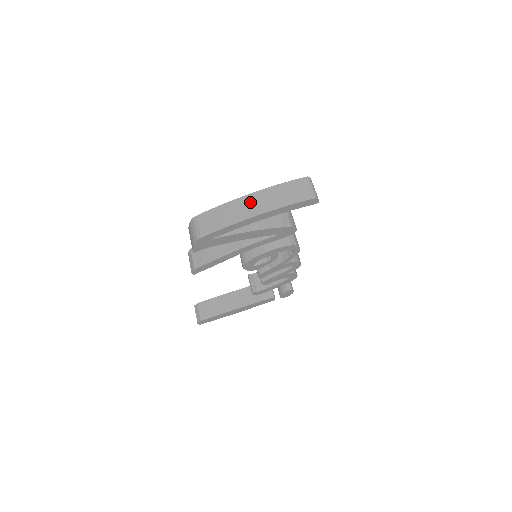
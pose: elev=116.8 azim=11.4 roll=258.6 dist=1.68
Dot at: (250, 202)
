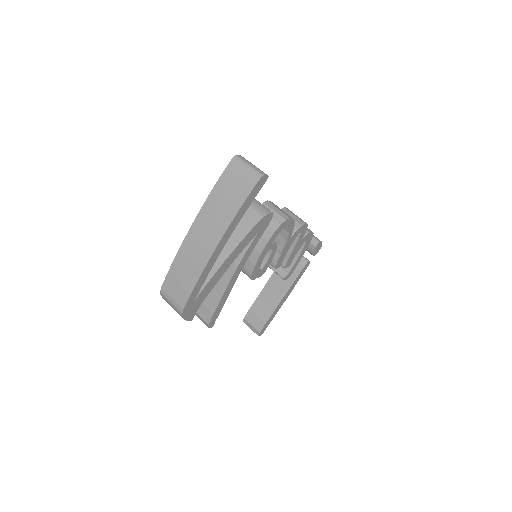
Dot at: (198, 236)
